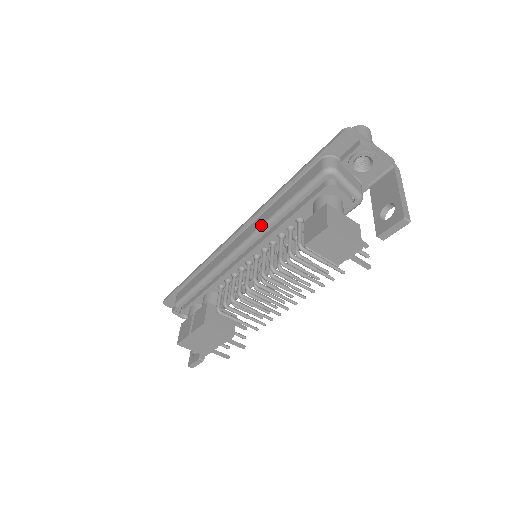
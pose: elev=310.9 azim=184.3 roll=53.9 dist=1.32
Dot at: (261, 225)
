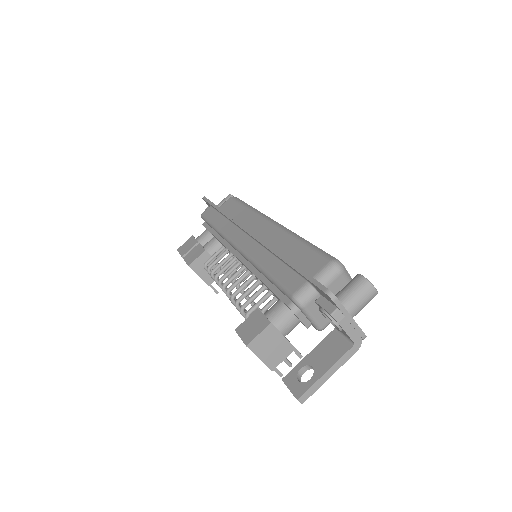
Dot at: (252, 259)
